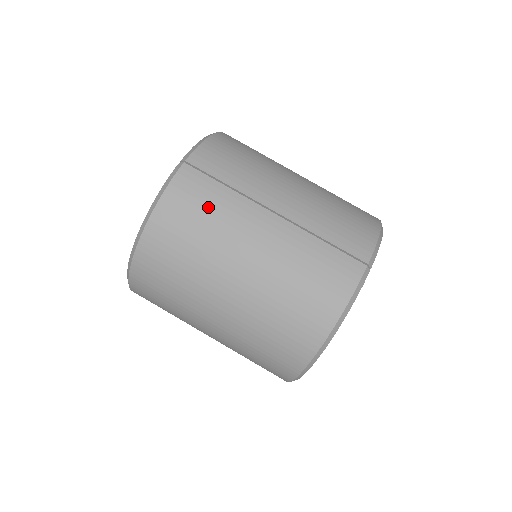
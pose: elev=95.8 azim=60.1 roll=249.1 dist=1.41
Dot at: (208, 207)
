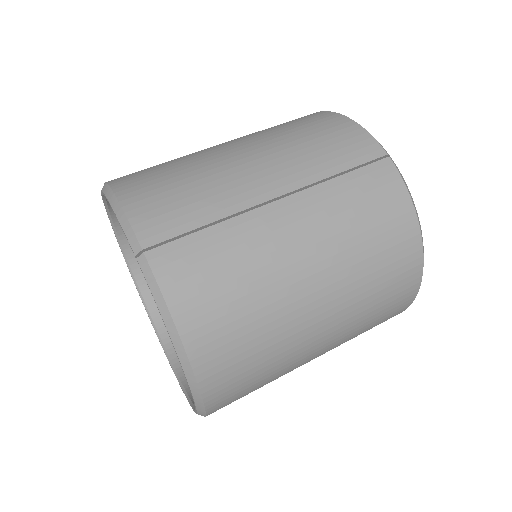
Dot at: (223, 265)
